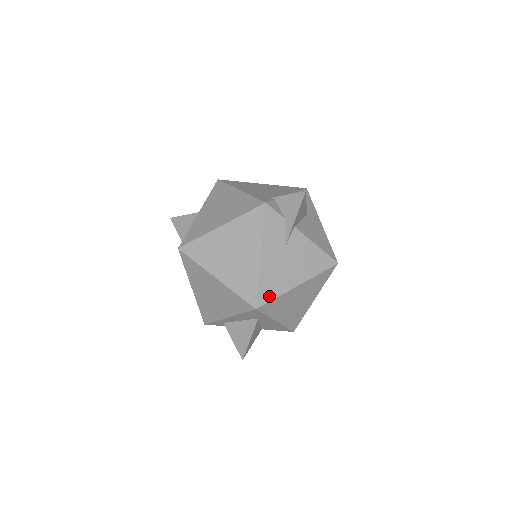
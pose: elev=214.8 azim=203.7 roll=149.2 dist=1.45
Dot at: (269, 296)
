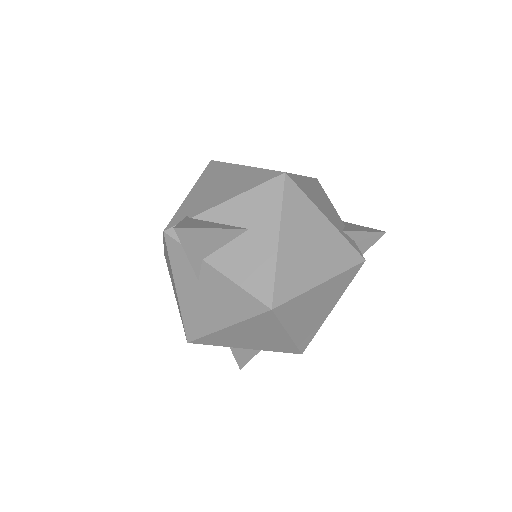
Dot at: (196, 333)
